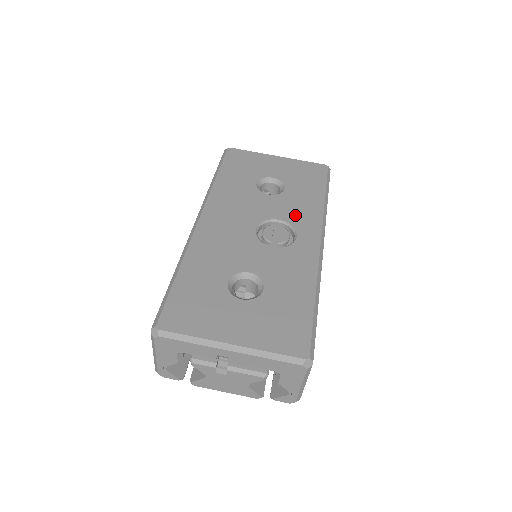
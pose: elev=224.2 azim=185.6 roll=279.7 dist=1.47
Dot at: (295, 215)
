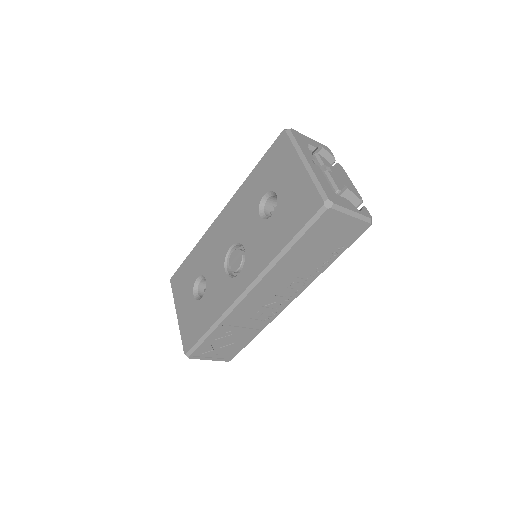
Dot at: (254, 252)
